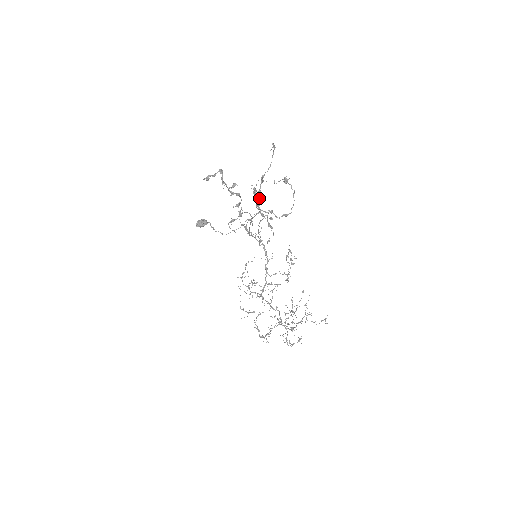
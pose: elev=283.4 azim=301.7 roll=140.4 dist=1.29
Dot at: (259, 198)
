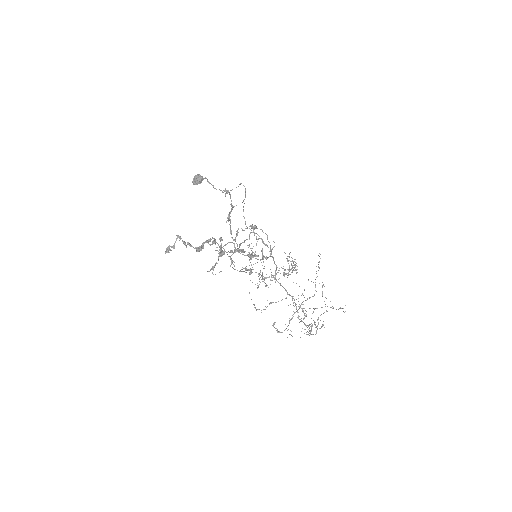
Dot at: occluded
